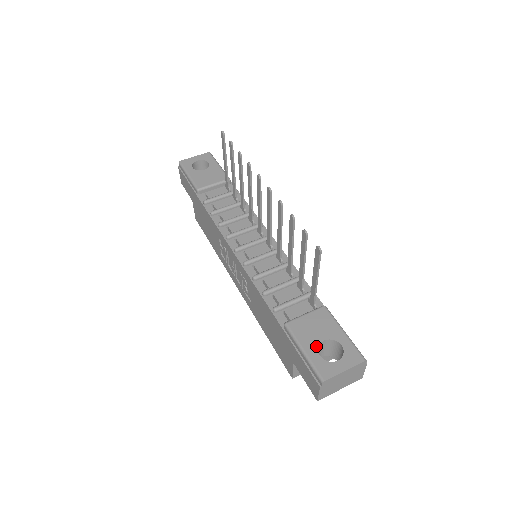
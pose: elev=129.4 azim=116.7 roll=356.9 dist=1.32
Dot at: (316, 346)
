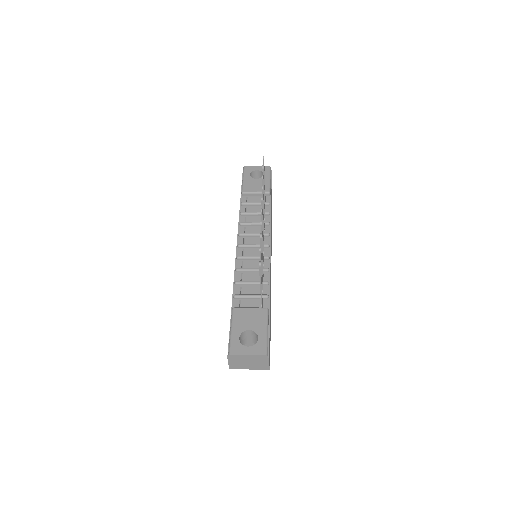
Dot at: (241, 331)
